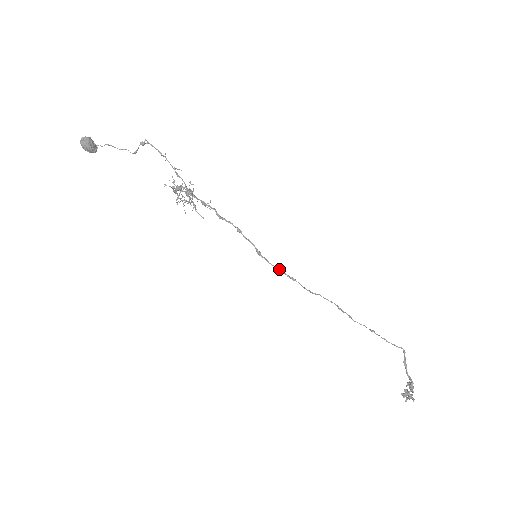
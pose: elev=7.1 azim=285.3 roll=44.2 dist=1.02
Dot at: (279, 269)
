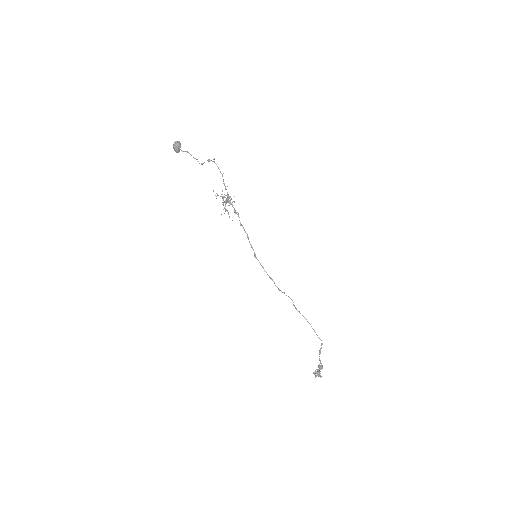
Dot at: (264, 270)
